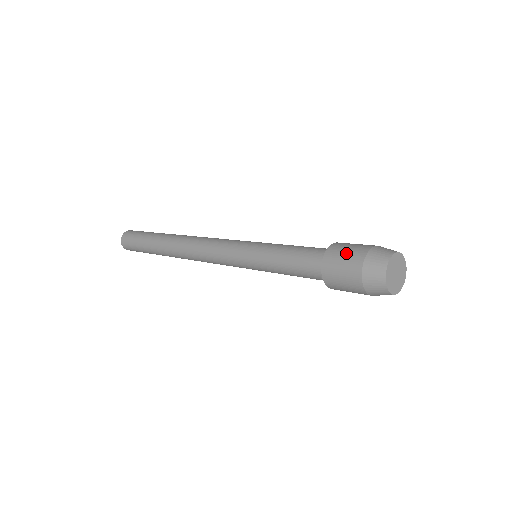
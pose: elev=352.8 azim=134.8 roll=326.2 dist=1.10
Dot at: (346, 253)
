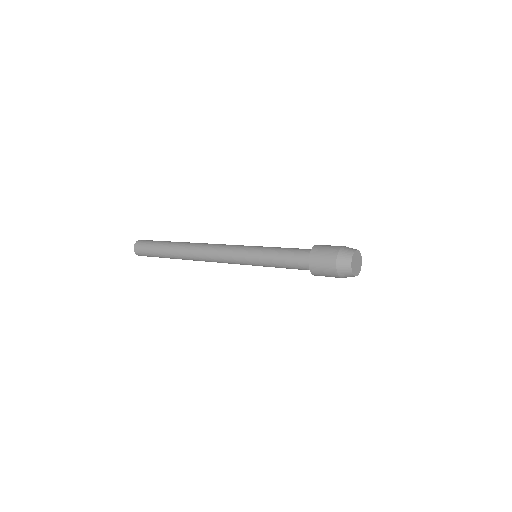
Dot at: (323, 260)
